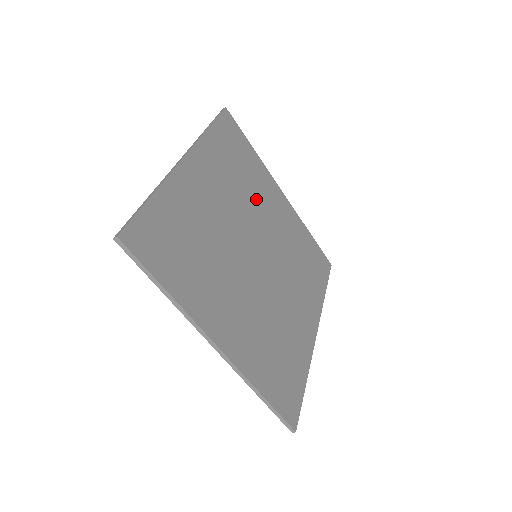
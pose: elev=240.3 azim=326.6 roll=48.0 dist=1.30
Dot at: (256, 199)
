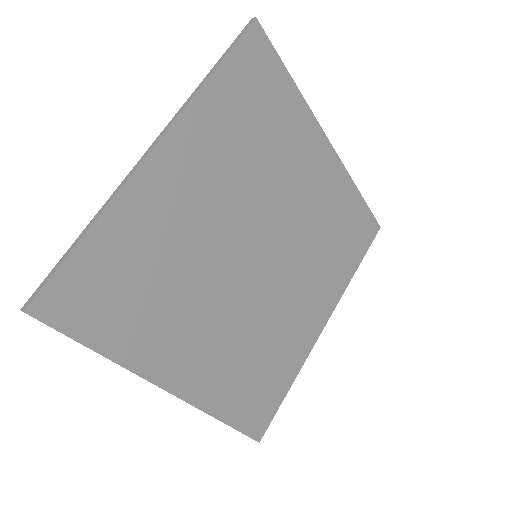
Dot at: (277, 171)
